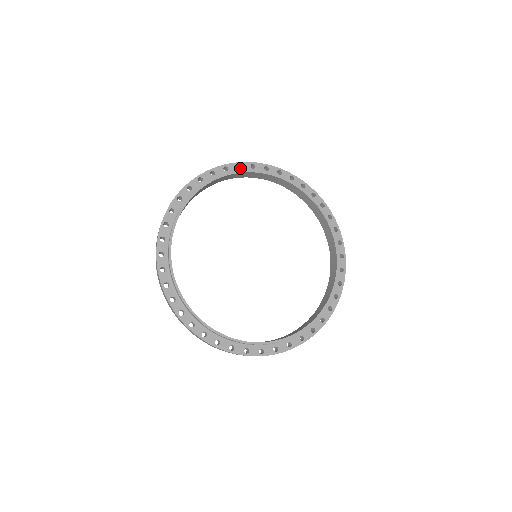
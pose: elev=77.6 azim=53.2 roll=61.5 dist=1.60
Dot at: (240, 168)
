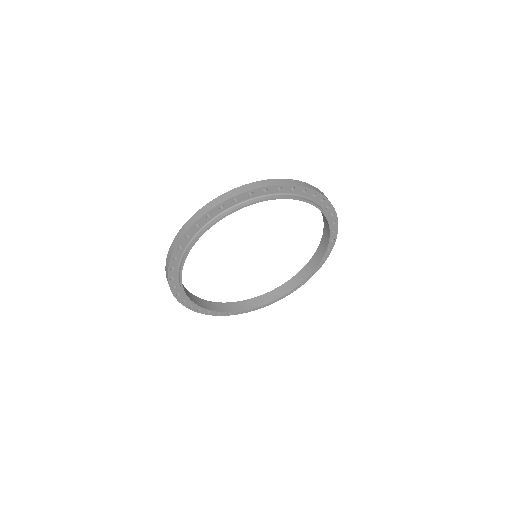
Dot at: (304, 189)
